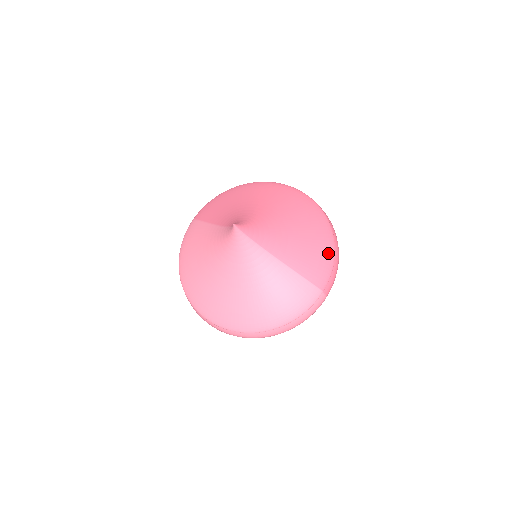
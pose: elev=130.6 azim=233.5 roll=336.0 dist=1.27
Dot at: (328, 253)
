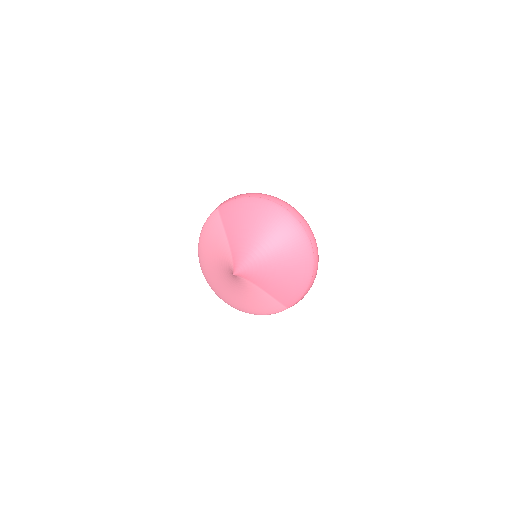
Dot at: (302, 289)
